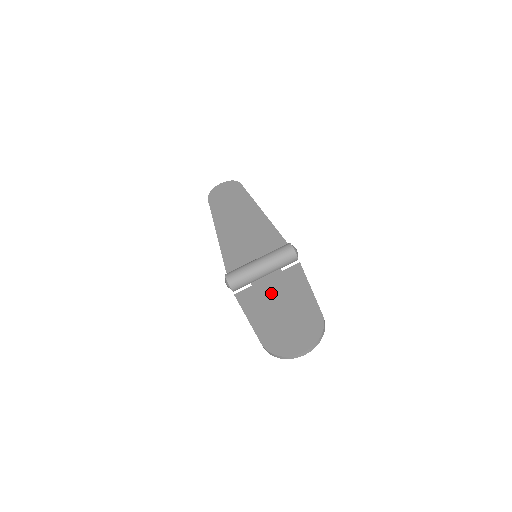
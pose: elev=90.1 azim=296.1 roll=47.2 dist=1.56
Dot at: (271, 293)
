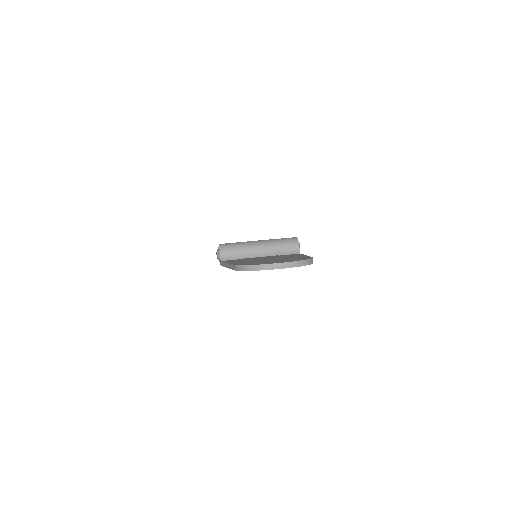
Dot at: (261, 258)
